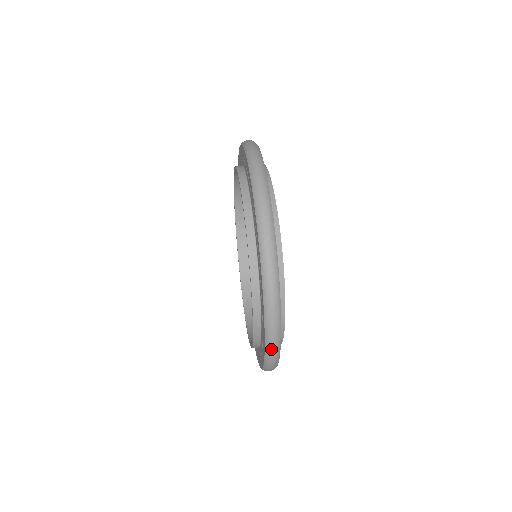
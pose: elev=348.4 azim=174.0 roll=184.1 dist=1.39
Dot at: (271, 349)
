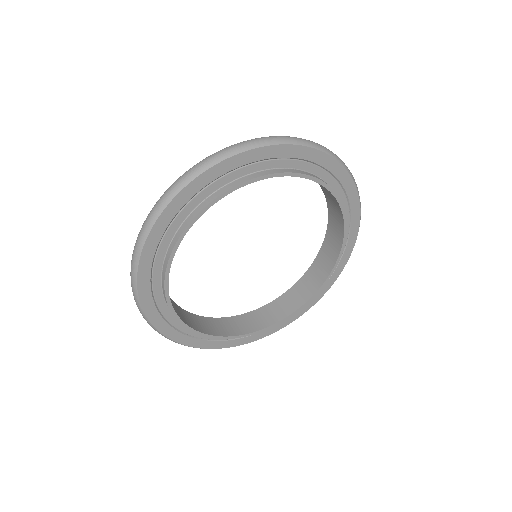
Dot at: (132, 287)
